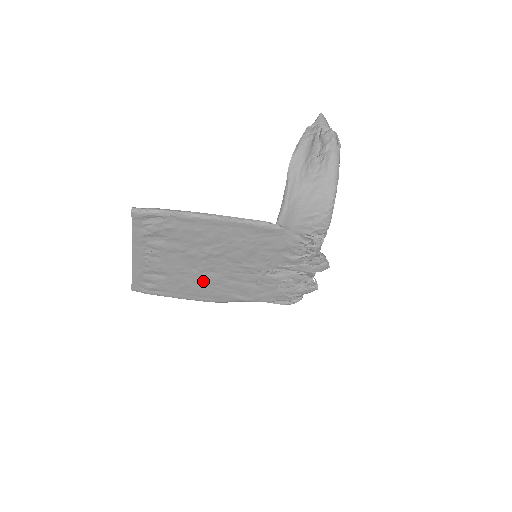
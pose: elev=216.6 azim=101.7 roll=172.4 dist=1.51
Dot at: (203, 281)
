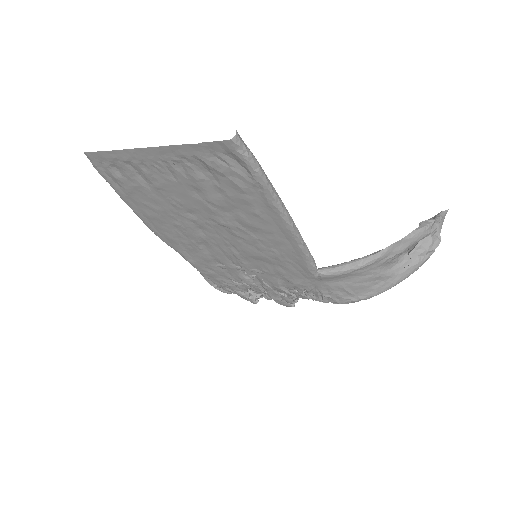
Dot at: (179, 223)
